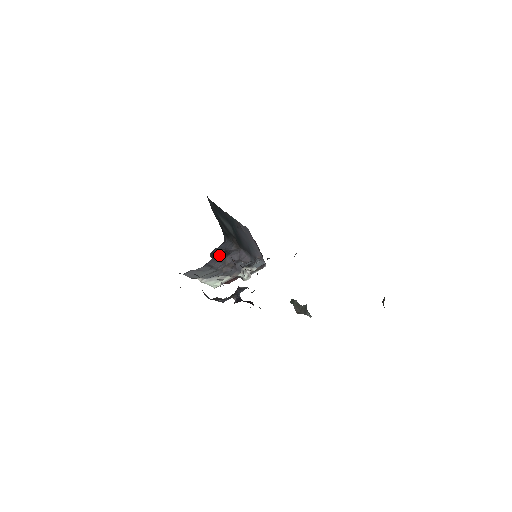
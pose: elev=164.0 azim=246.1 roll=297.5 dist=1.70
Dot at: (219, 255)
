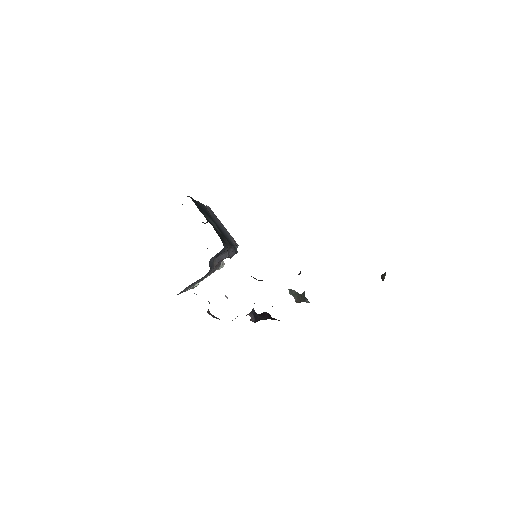
Dot at: (212, 262)
